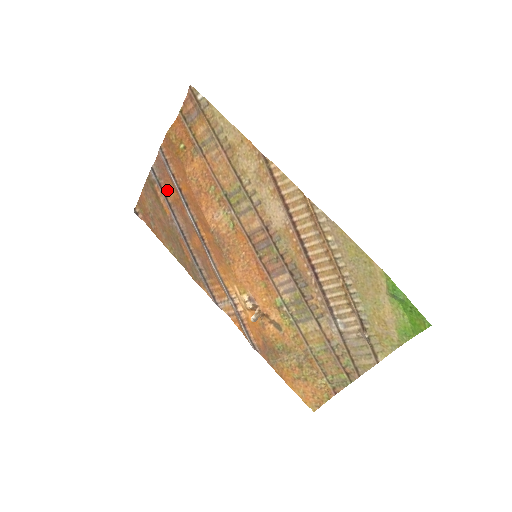
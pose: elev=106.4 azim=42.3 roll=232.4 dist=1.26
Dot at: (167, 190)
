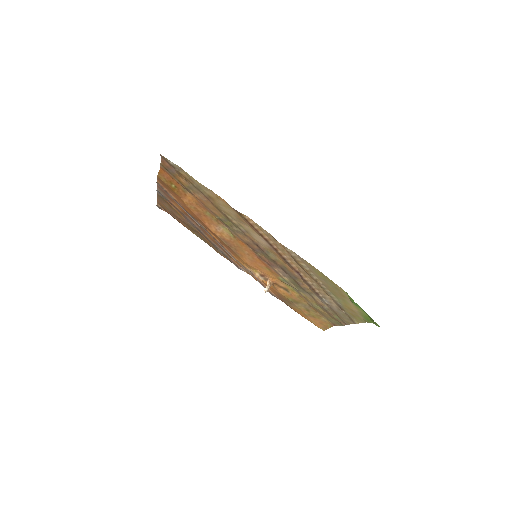
Dot at: (175, 205)
